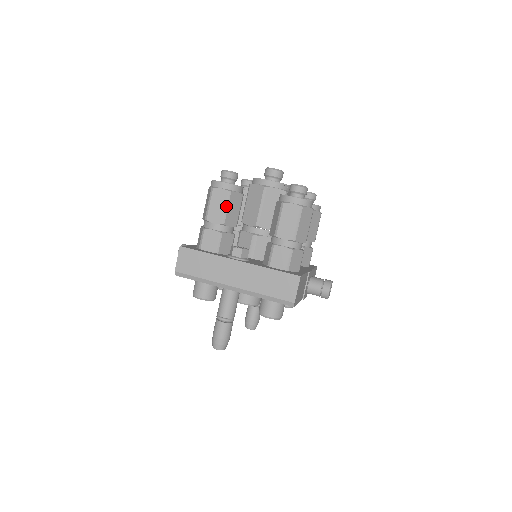
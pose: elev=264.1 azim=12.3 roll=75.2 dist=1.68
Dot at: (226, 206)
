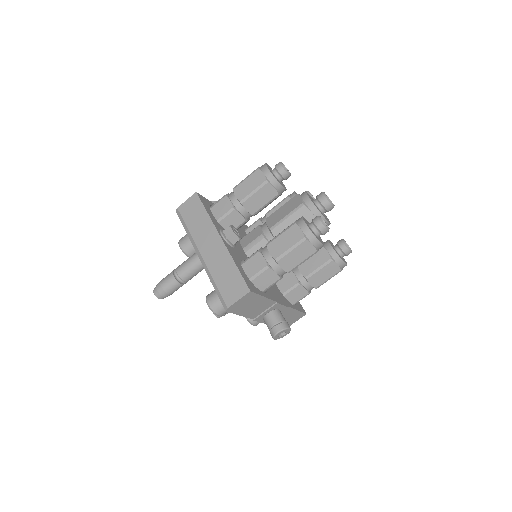
Dot at: (255, 190)
